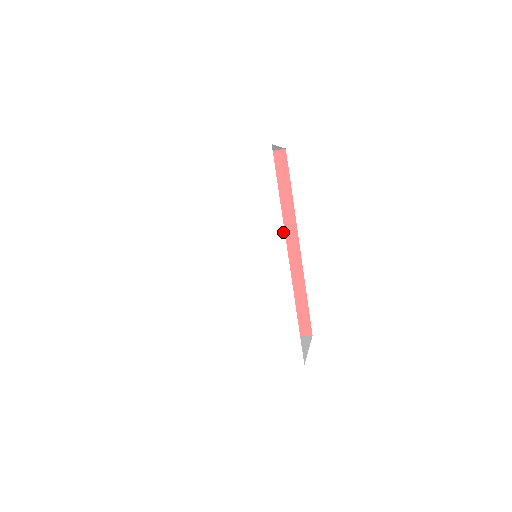
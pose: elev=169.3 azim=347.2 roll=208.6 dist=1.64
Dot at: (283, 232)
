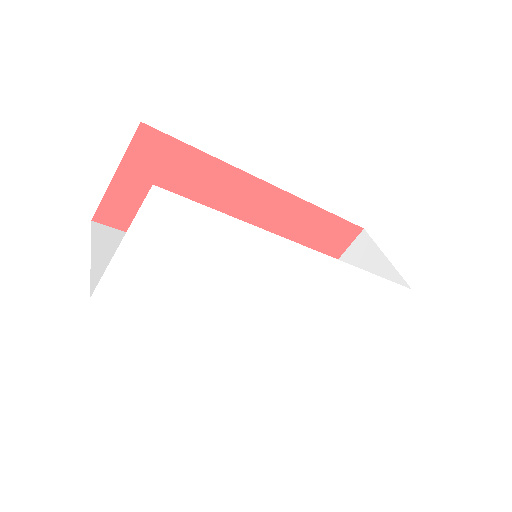
Dot at: (275, 237)
